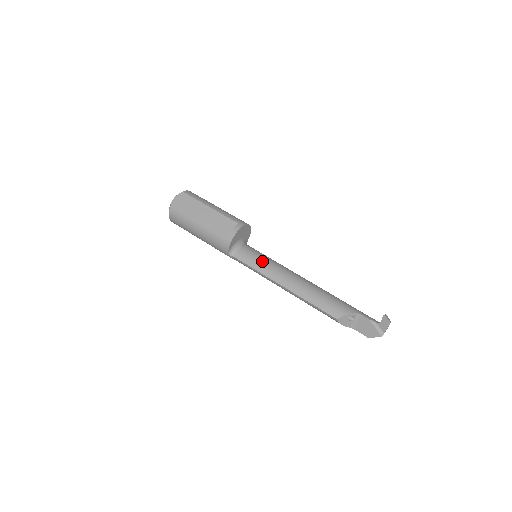
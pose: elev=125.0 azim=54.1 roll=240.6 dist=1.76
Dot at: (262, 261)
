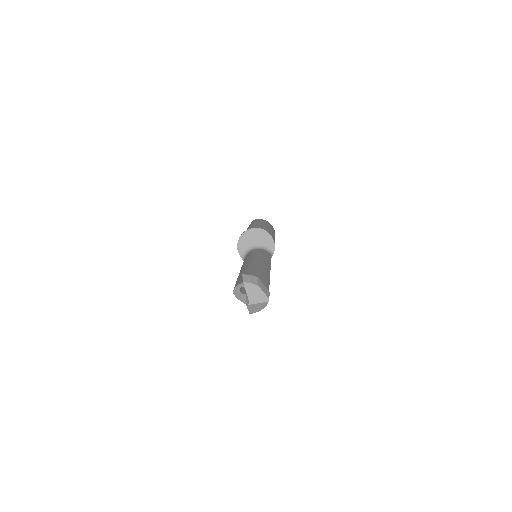
Dot at: (248, 257)
